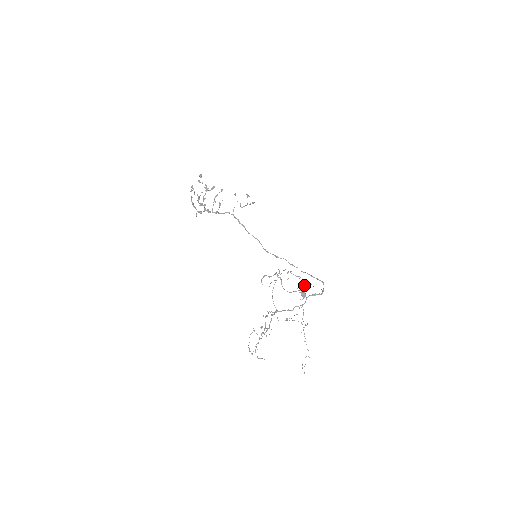
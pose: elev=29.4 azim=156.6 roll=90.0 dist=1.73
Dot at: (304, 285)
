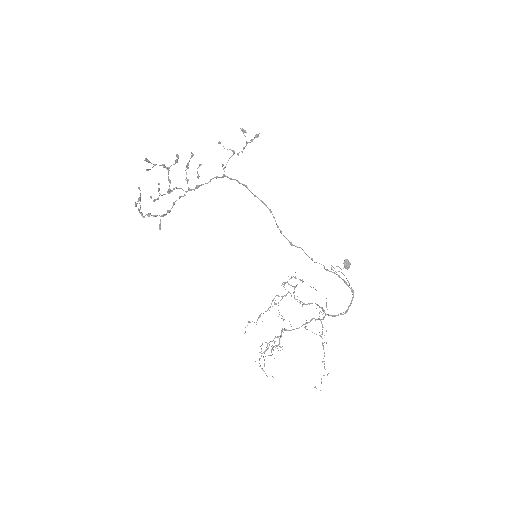
Dot at: occluded
